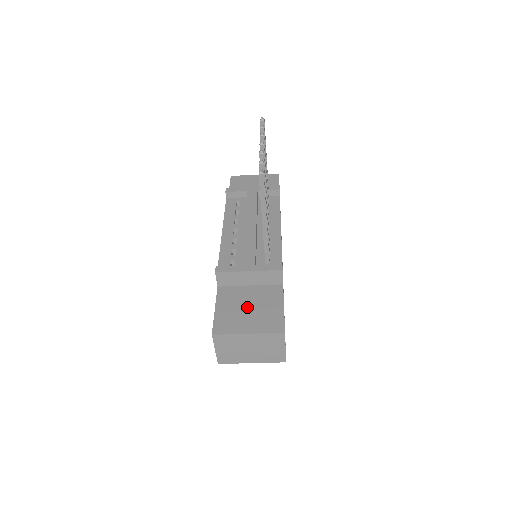
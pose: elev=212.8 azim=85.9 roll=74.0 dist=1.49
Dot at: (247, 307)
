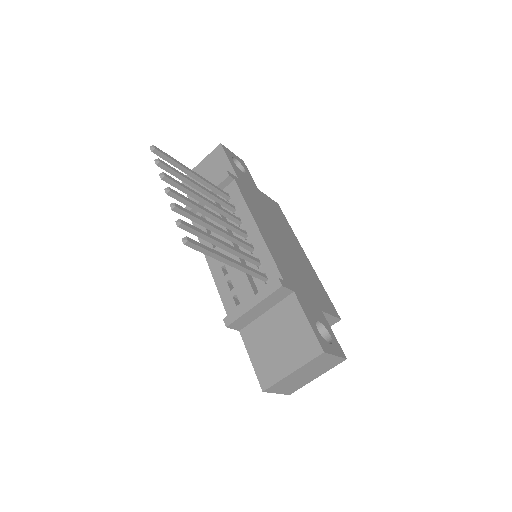
Dot at: (276, 341)
